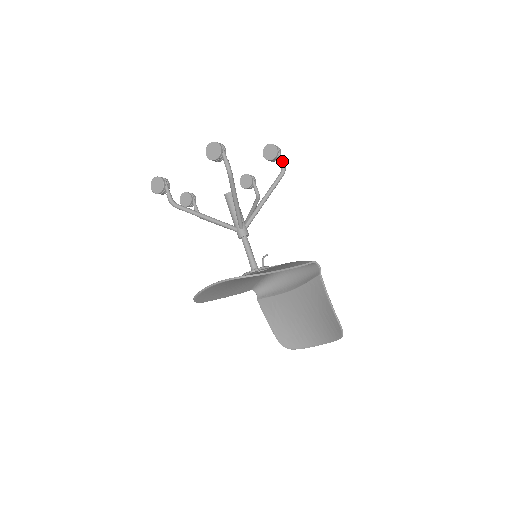
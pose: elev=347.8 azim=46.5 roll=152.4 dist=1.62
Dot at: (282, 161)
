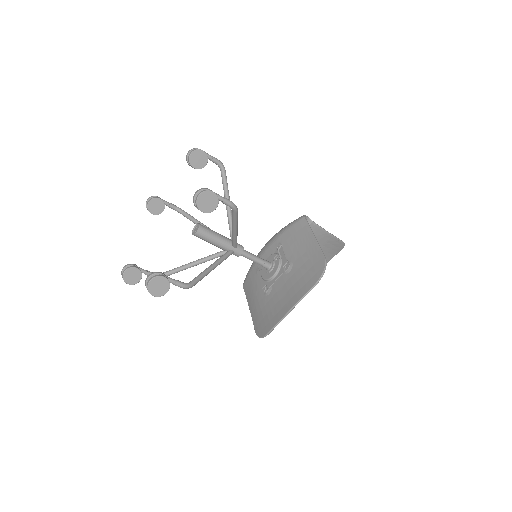
Dot at: (215, 159)
